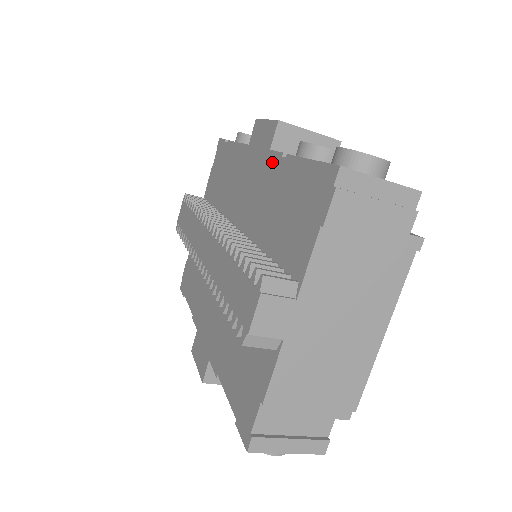
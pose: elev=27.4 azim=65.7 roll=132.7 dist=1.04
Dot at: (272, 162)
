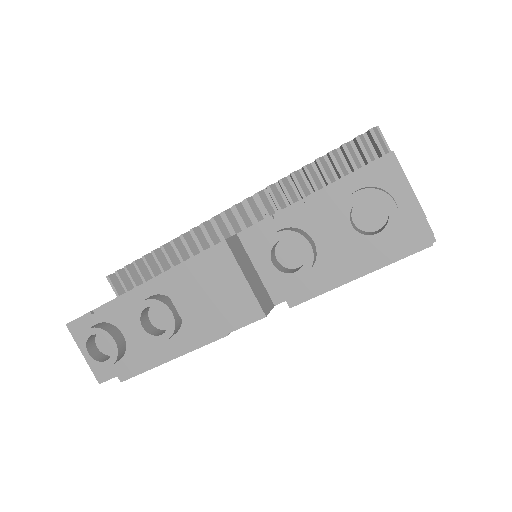
Dot at: occluded
